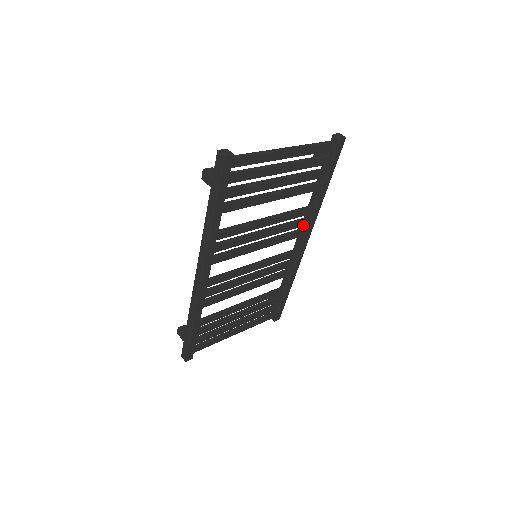
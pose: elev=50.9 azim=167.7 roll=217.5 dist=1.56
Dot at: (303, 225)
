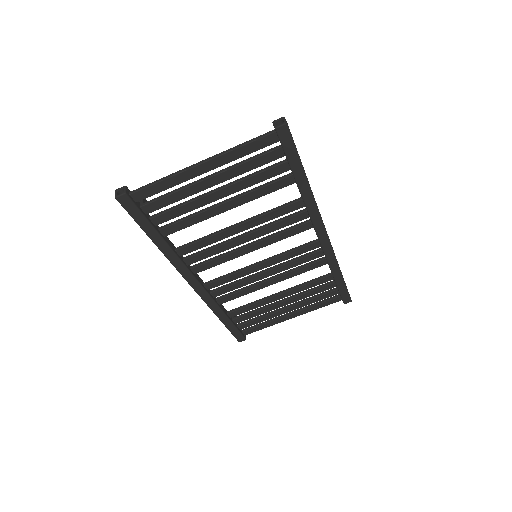
Dot at: (304, 218)
